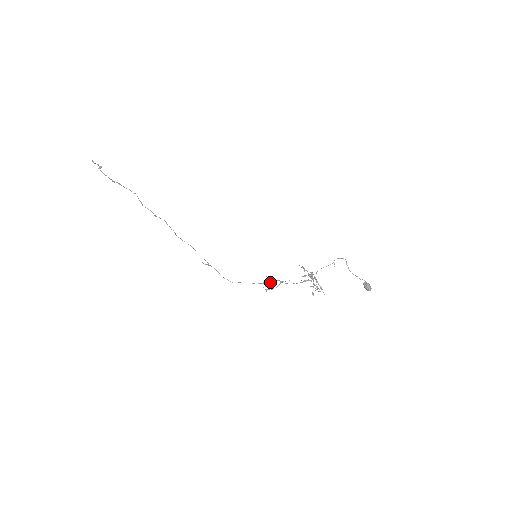
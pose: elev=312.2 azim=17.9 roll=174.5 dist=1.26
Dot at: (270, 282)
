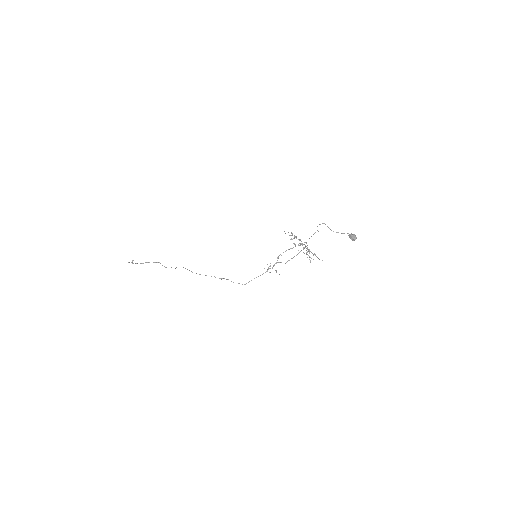
Dot at: occluded
